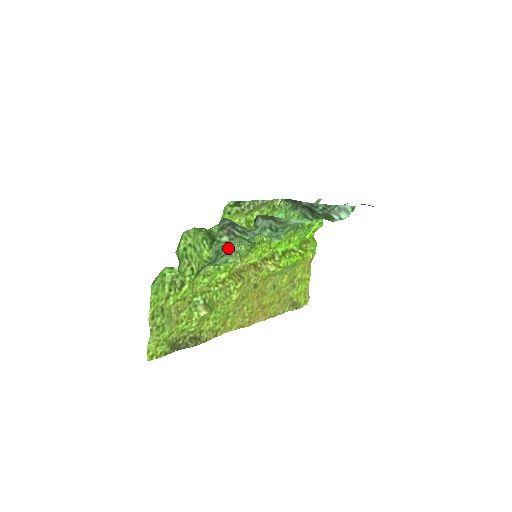
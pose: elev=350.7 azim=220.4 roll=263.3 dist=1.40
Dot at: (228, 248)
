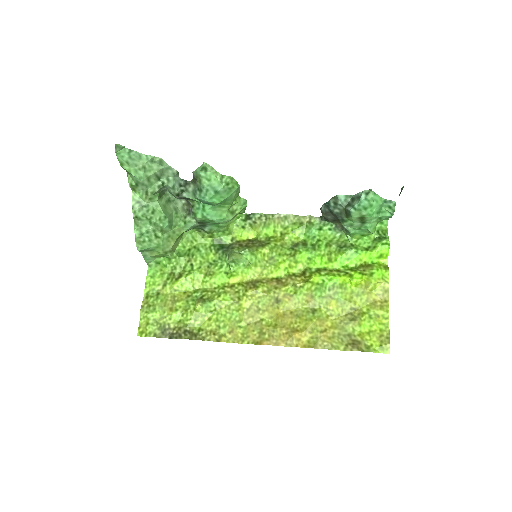
Dot at: (154, 203)
